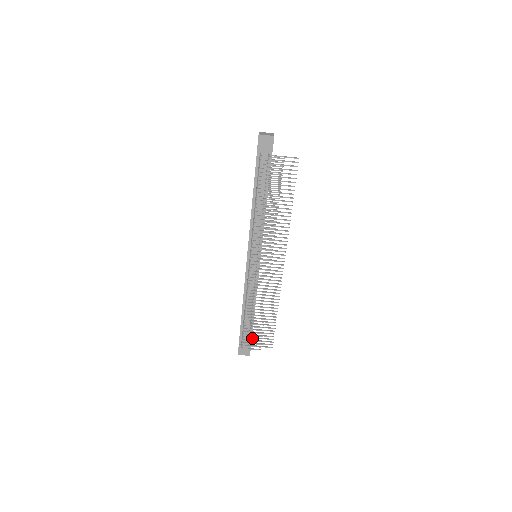
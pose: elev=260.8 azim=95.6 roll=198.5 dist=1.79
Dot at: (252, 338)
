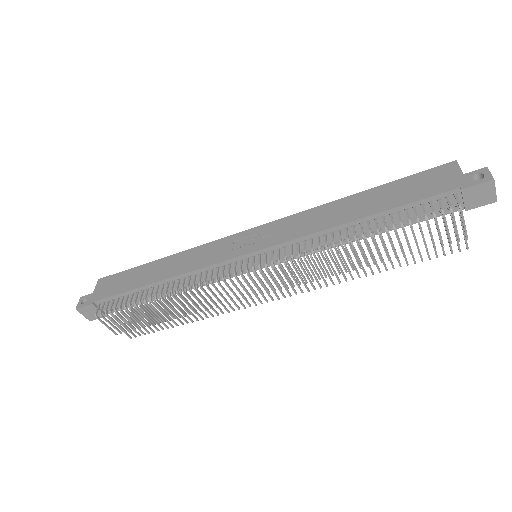
Dot at: (125, 320)
